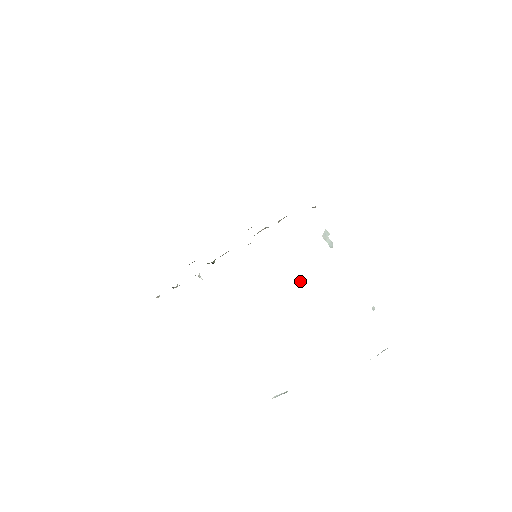
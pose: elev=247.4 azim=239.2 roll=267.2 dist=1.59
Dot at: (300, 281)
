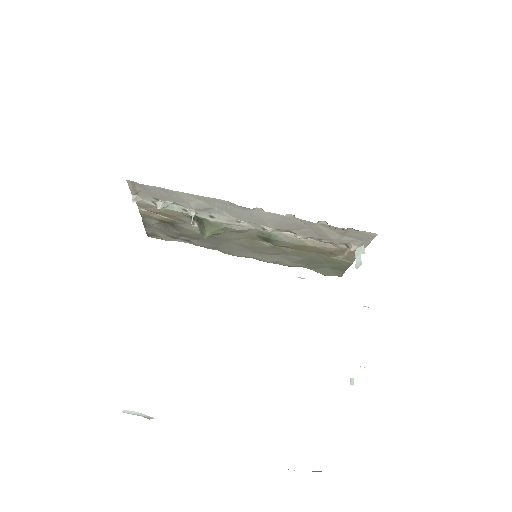
Dot at: (298, 277)
